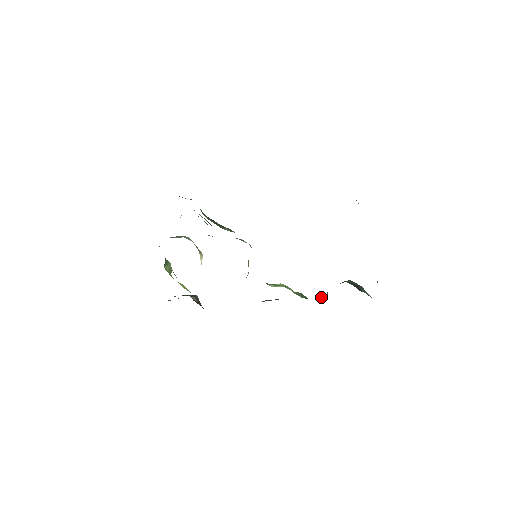
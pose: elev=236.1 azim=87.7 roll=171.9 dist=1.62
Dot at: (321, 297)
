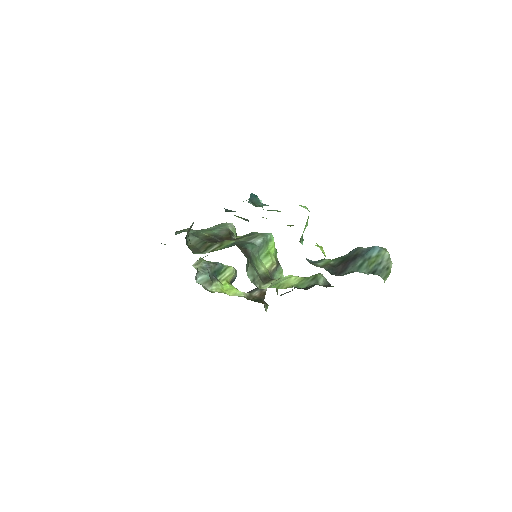
Dot at: (310, 287)
